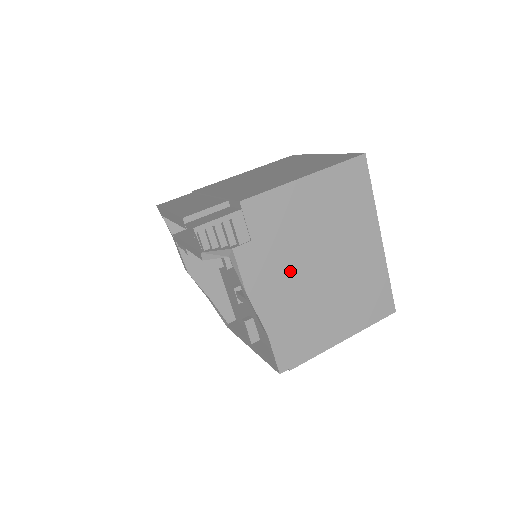
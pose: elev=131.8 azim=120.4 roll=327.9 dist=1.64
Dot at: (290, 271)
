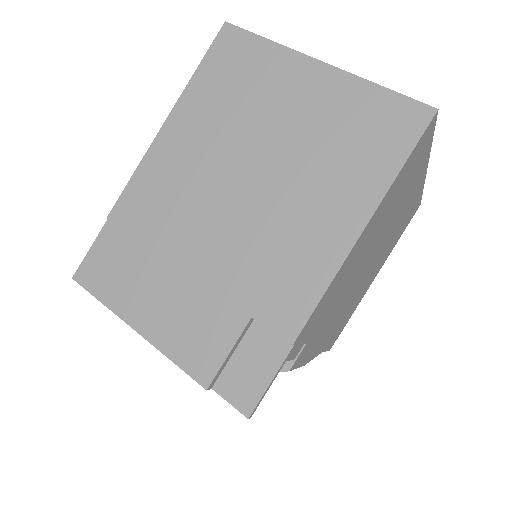
Dot at: (341, 305)
